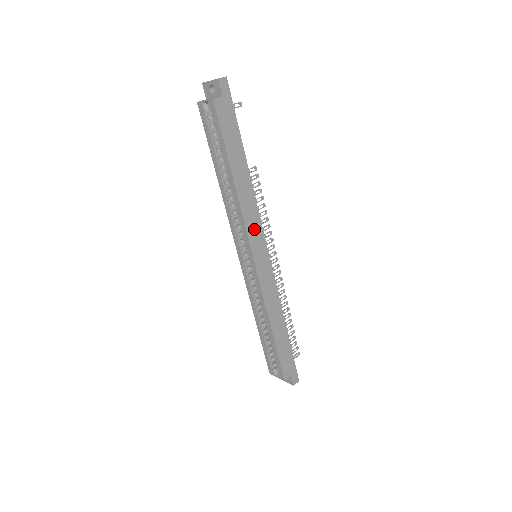
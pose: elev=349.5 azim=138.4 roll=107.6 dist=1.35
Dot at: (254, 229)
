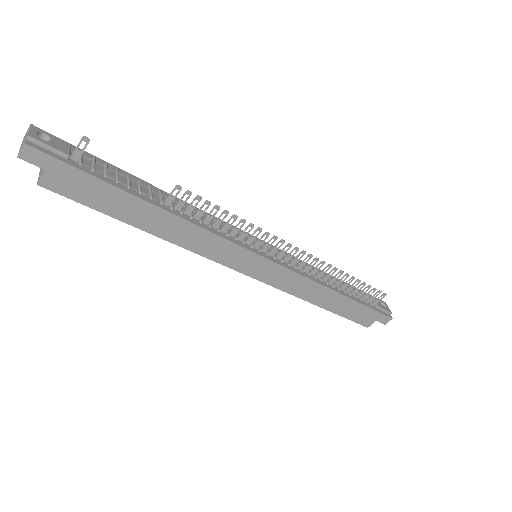
Dot at: (223, 252)
